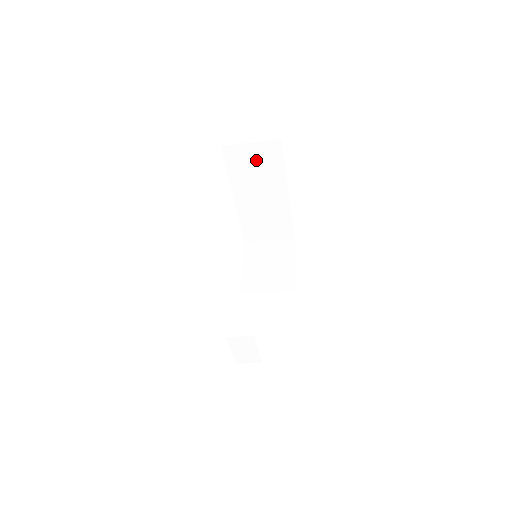
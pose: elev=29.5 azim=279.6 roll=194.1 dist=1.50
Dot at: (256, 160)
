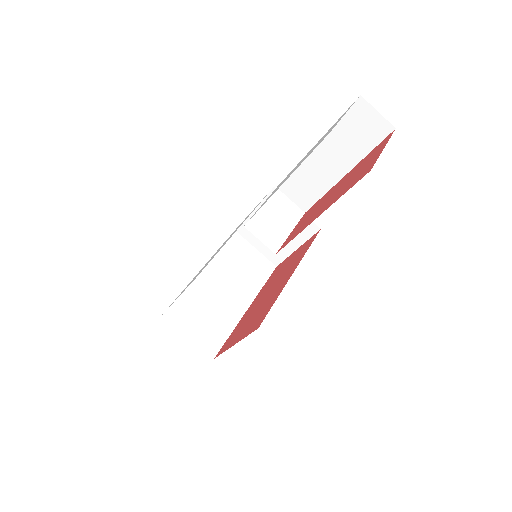
Dot at: (248, 262)
